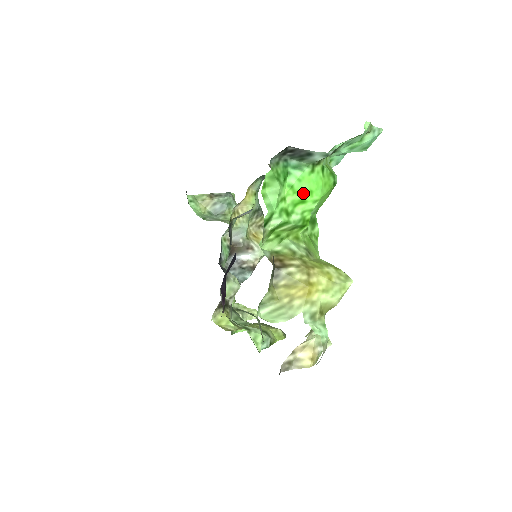
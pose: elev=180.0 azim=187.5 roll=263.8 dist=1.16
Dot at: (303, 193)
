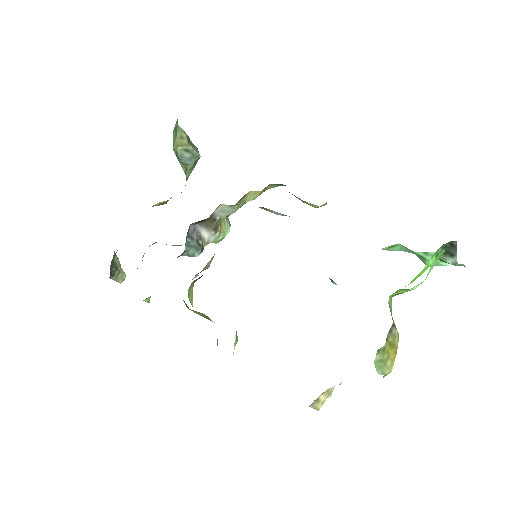
Dot at: (420, 274)
